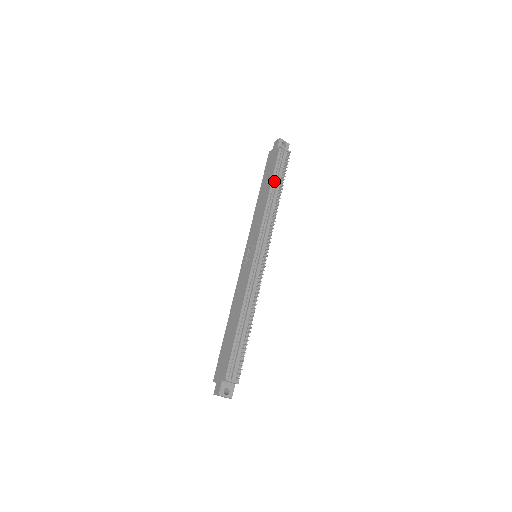
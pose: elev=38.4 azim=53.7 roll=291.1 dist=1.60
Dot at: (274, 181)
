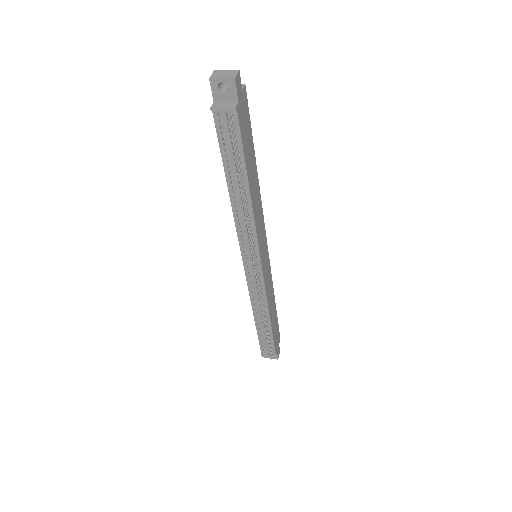
Dot at: (230, 171)
